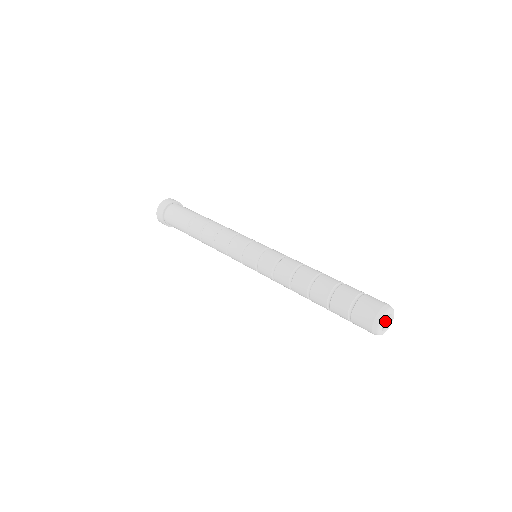
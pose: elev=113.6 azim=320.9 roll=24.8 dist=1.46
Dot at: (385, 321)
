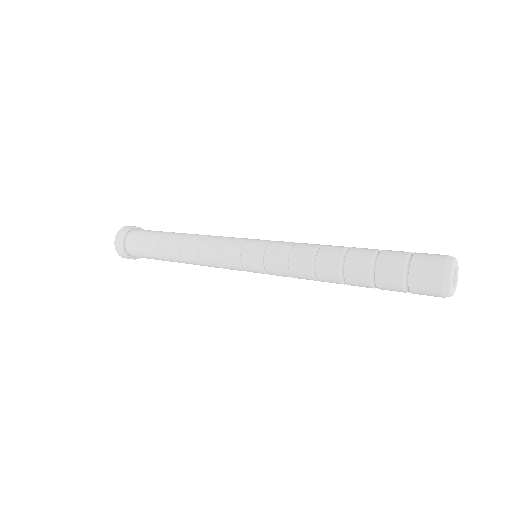
Dot at: occluded
